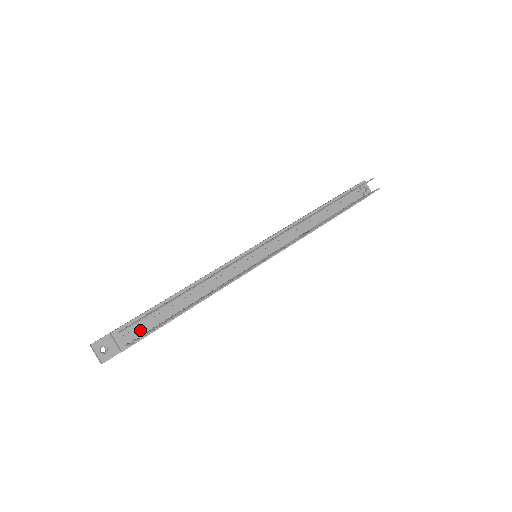
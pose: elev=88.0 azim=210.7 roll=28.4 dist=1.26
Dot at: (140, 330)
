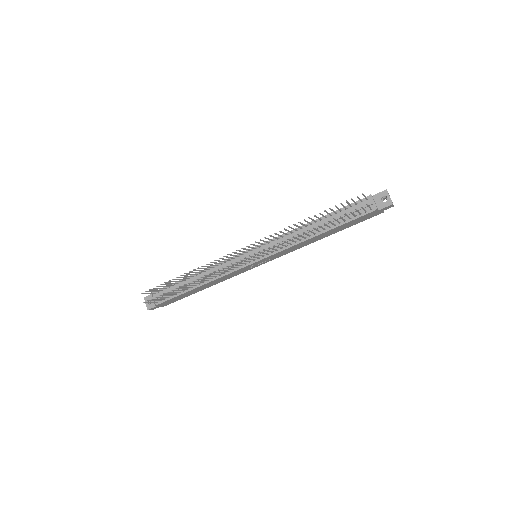
Dot at: occluded
